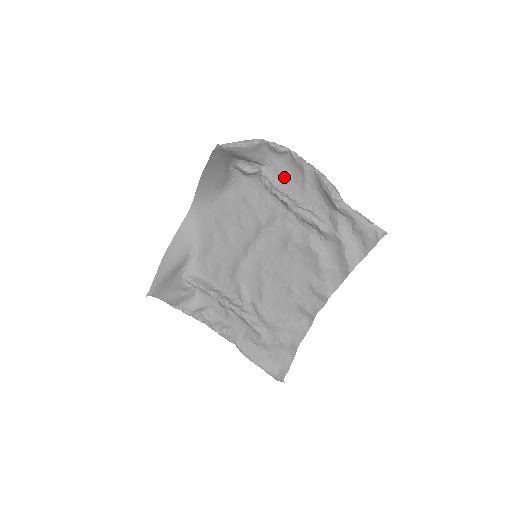
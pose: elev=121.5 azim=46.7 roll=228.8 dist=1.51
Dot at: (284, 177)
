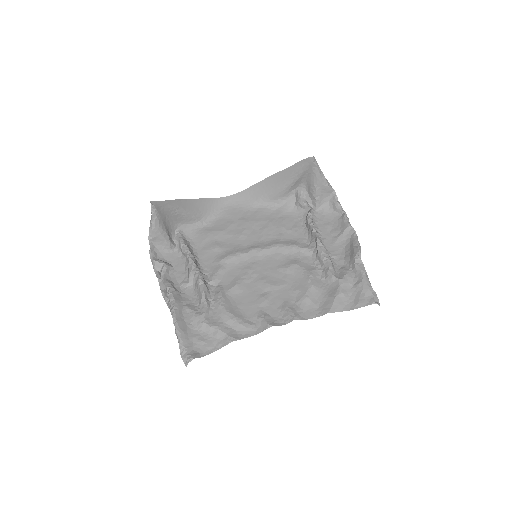
Dot at: (325, 225)
